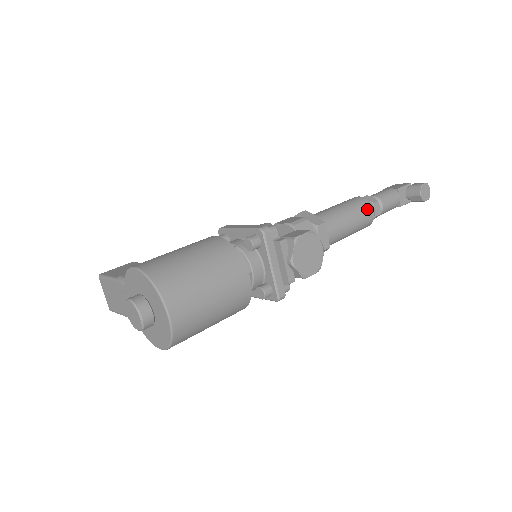
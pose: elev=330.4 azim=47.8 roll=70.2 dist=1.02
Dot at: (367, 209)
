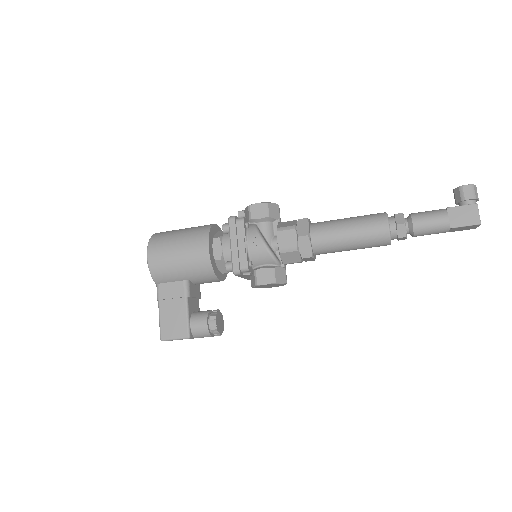
Dot at: occluded
